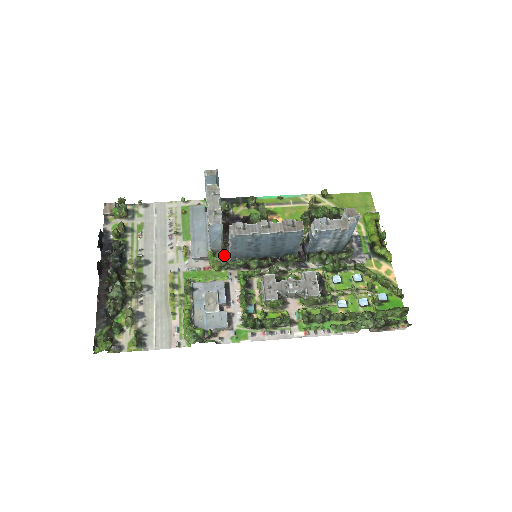
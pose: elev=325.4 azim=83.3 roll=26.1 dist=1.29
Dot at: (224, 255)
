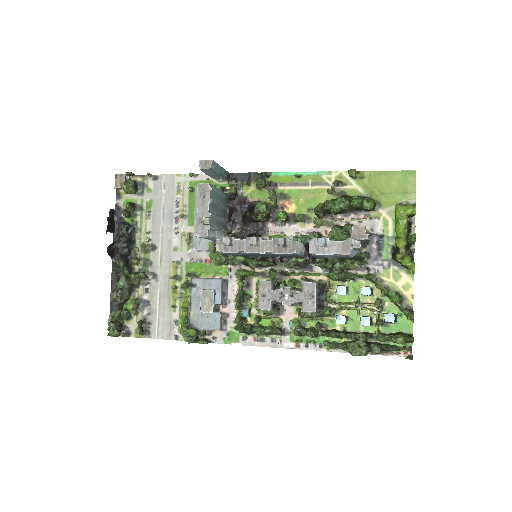
Dot at: occluded
